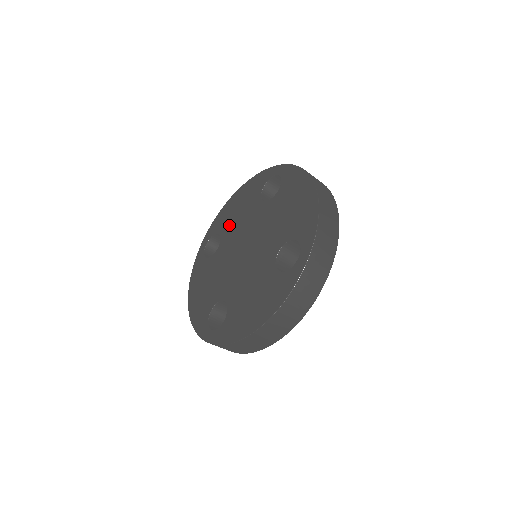
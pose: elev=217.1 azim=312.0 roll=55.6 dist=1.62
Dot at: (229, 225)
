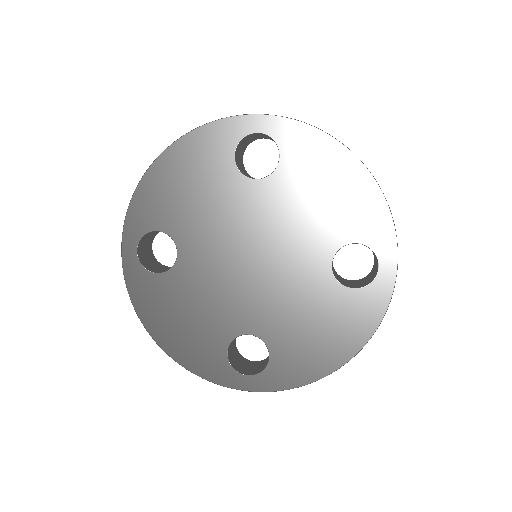
Dot at: (183, 217)
